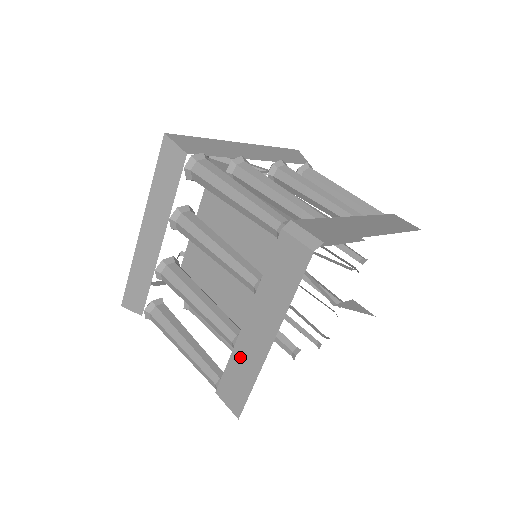
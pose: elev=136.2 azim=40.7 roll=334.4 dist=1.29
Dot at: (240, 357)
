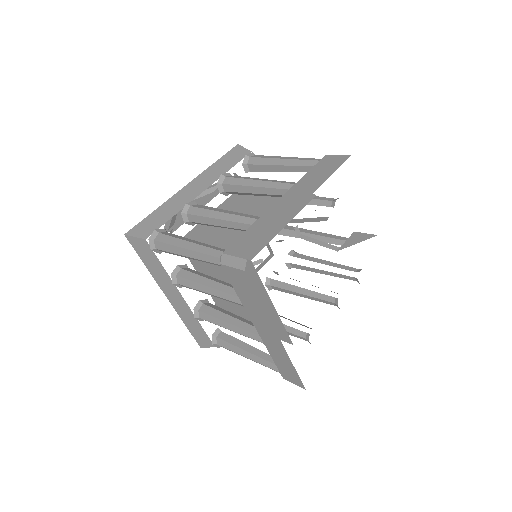
Dot at: (273, 352)
